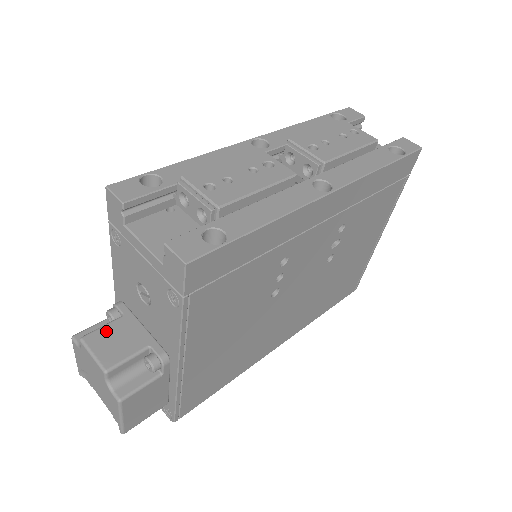
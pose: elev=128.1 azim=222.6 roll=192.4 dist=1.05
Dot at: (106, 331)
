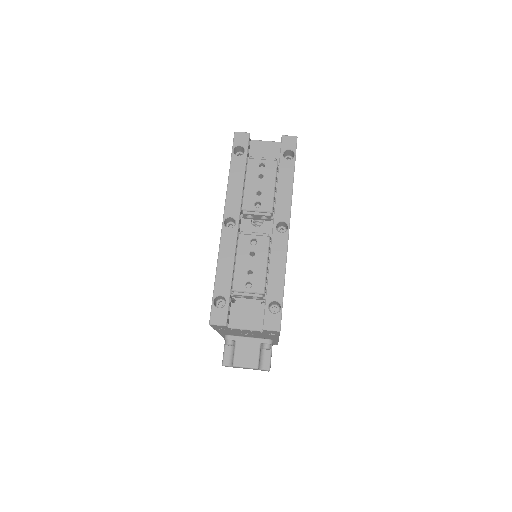
Dot at: (238, 354)
